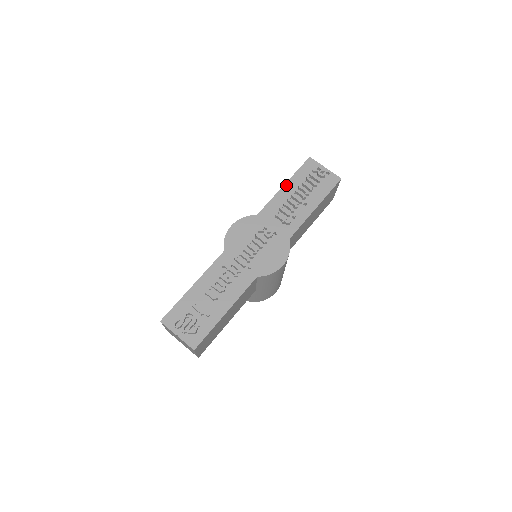
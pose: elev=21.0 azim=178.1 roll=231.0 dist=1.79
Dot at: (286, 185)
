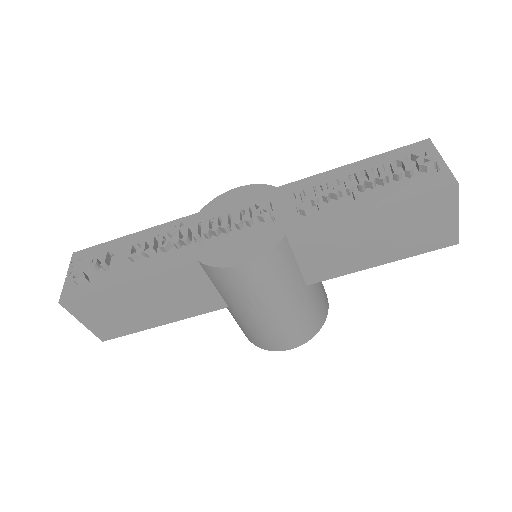
Dot at: (353, 164)
